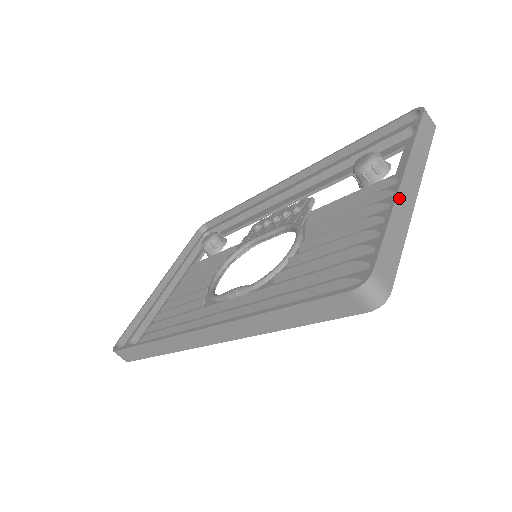
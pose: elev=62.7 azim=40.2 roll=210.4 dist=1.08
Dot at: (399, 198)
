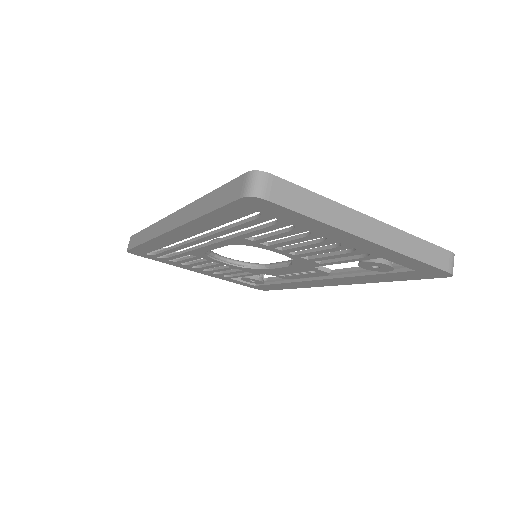
Dot at: (349, 211)
